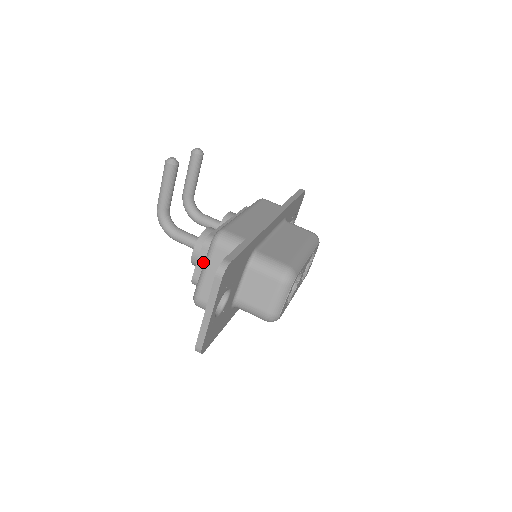
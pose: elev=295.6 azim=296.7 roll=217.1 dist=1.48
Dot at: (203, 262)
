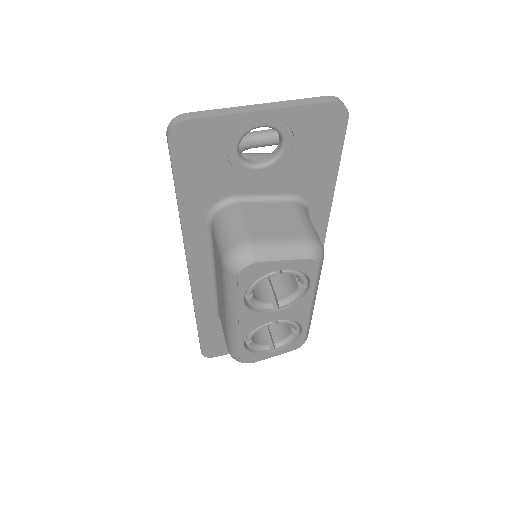
Dot at: occluded
